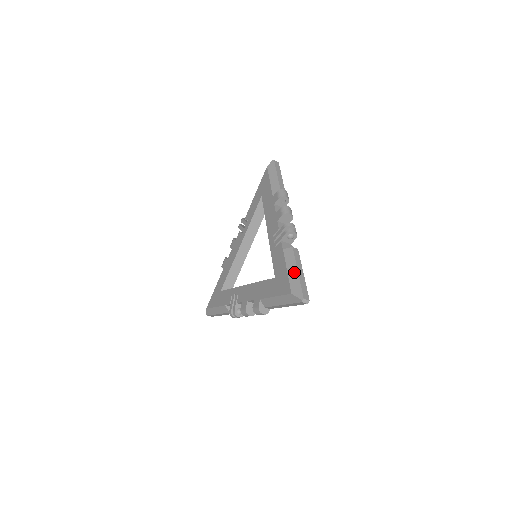
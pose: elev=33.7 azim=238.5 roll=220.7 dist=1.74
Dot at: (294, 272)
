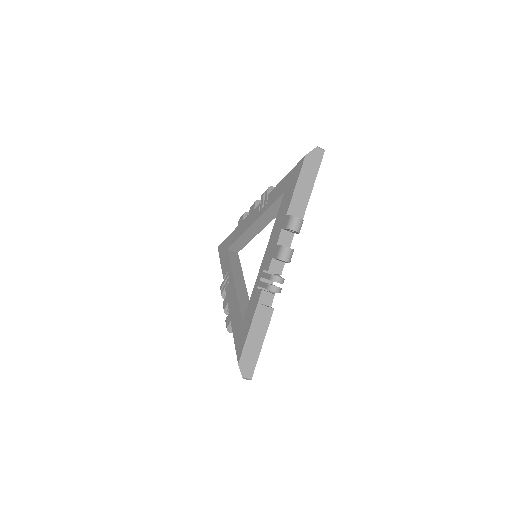
Dot at: (252, 341)
